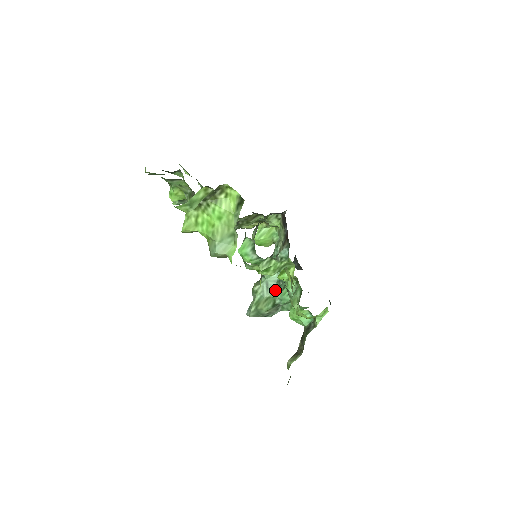
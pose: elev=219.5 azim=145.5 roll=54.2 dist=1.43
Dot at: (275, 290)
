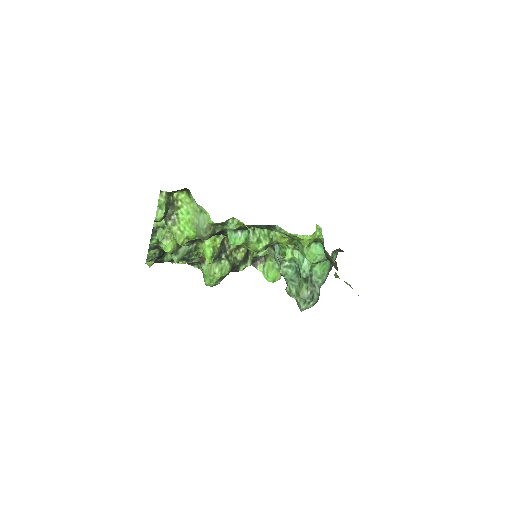
Dot at: (299, 277)
